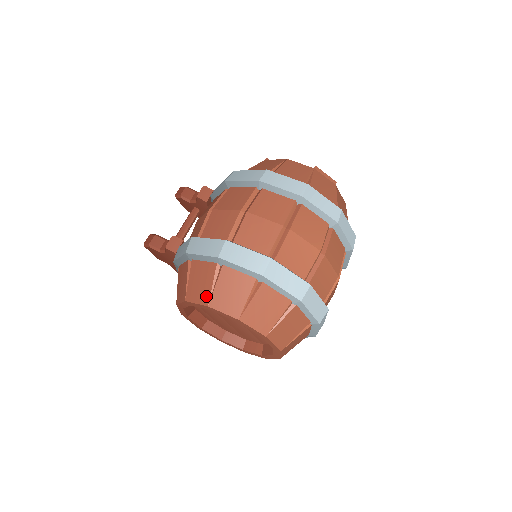
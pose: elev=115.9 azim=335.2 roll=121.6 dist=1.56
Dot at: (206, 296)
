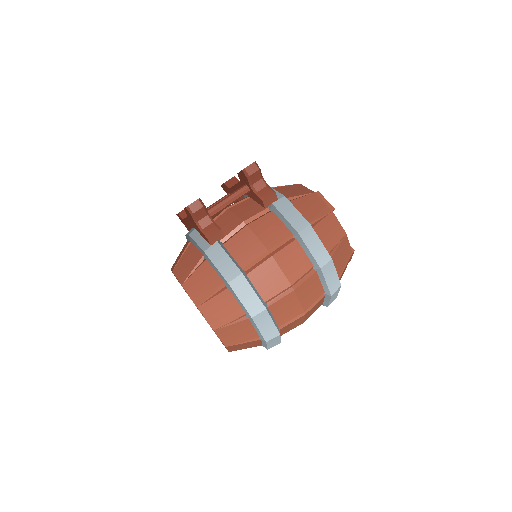
Dot at: (218, 324)
